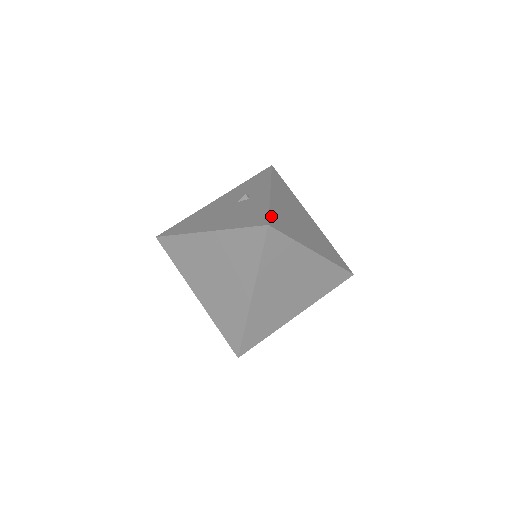
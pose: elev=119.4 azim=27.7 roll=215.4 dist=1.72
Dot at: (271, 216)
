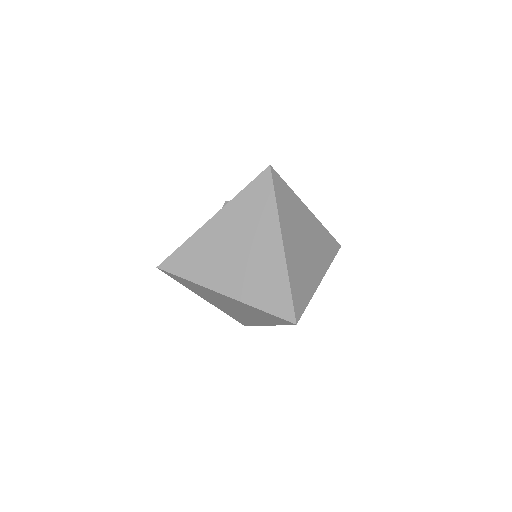
Dot at: occluded
